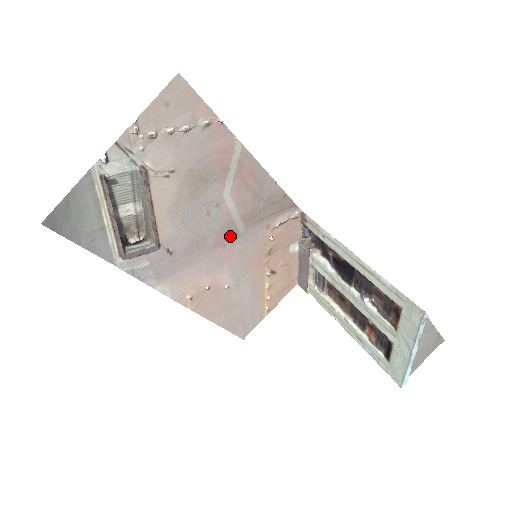
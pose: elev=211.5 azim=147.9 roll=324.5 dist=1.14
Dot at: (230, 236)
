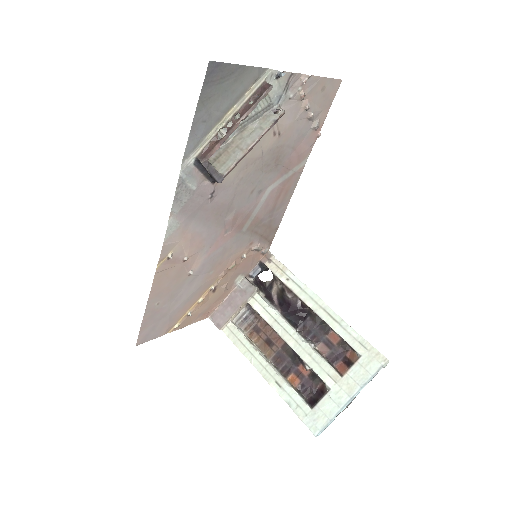
Dot at: (237, 226)
